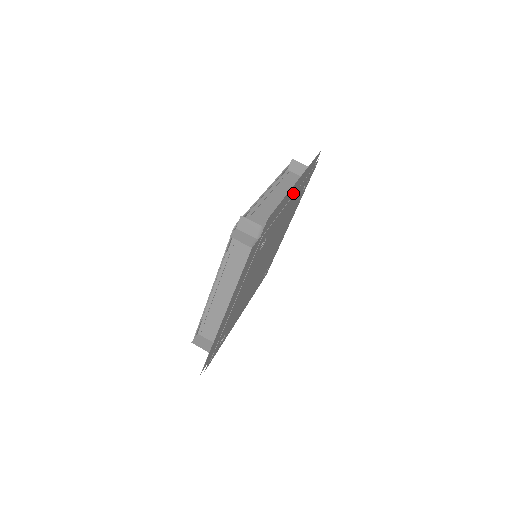
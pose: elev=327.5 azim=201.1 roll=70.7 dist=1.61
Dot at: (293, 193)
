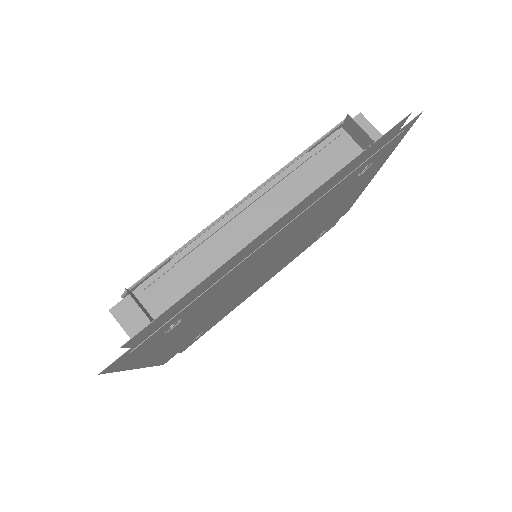
Dot at: (282, 224)
